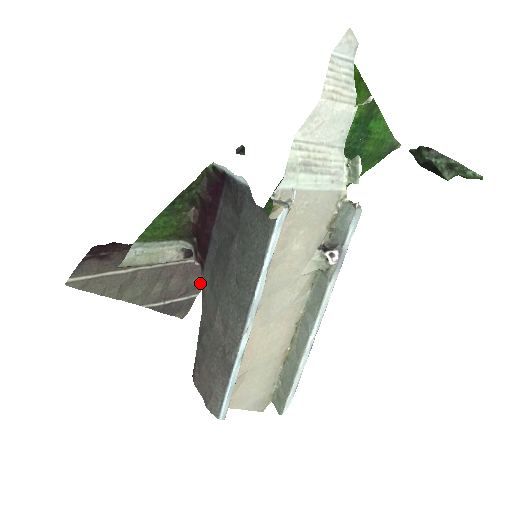
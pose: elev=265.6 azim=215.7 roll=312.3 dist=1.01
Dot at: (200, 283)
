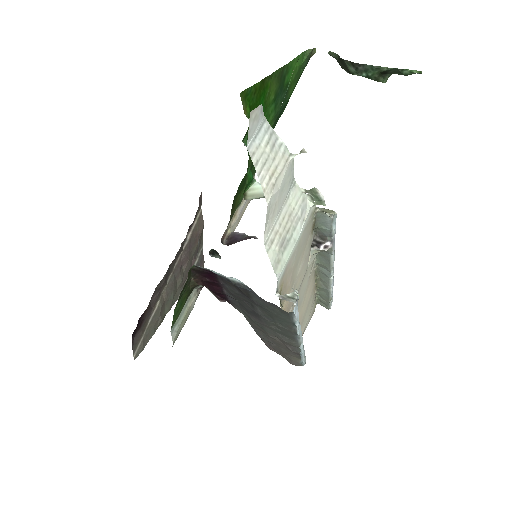
Dot at: (199, 243)
